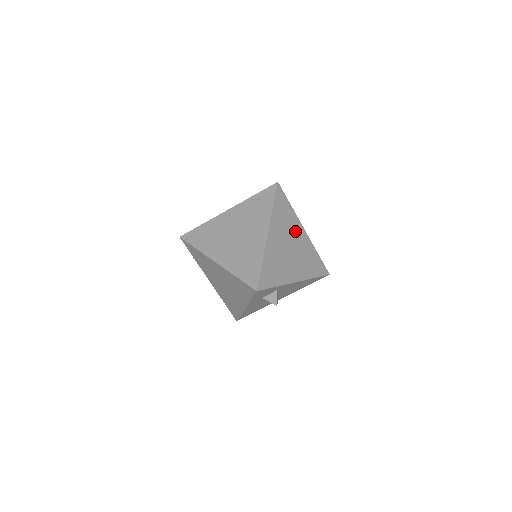
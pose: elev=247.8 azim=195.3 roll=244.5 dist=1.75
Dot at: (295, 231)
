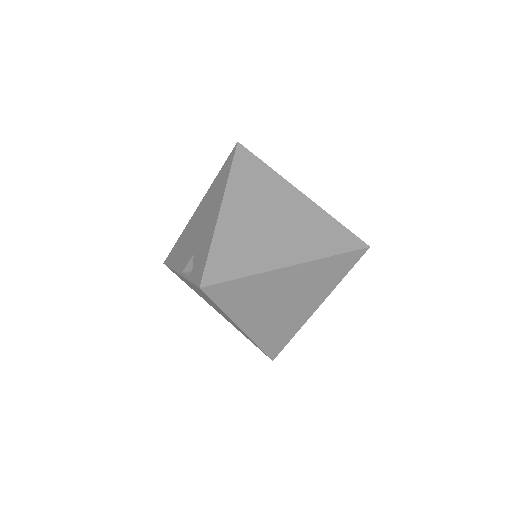
Dot at: occluded
